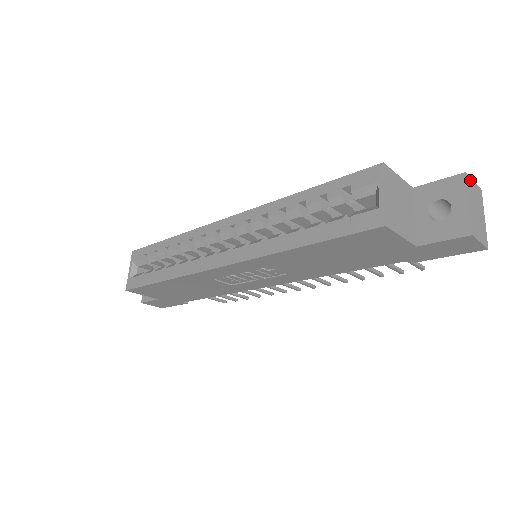
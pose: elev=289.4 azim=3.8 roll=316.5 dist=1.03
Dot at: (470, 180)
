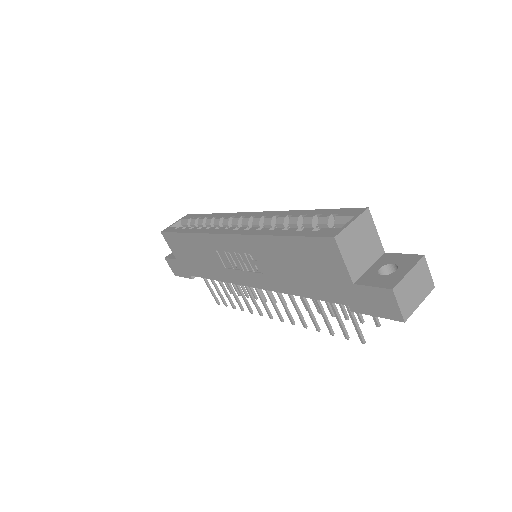
Dot at: (425, 265)
